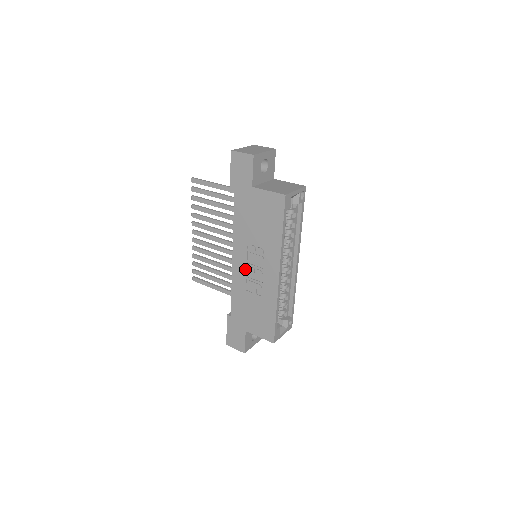
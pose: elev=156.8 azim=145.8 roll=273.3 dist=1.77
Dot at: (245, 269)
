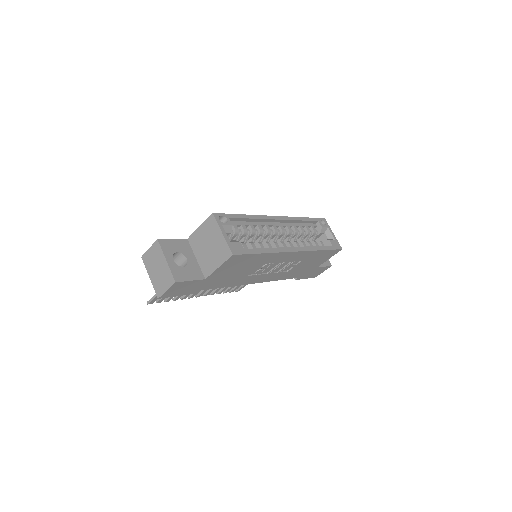
Dot at: (271, 274)
